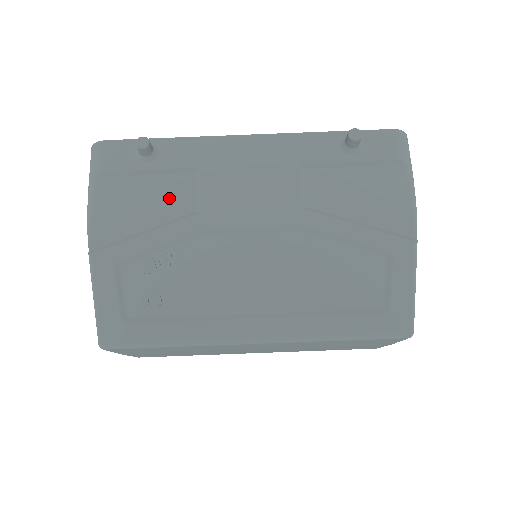
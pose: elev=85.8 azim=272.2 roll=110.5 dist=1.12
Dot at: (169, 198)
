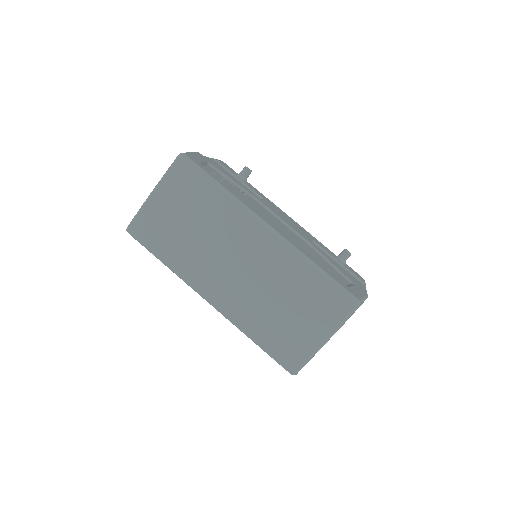
Dot at: occluded
